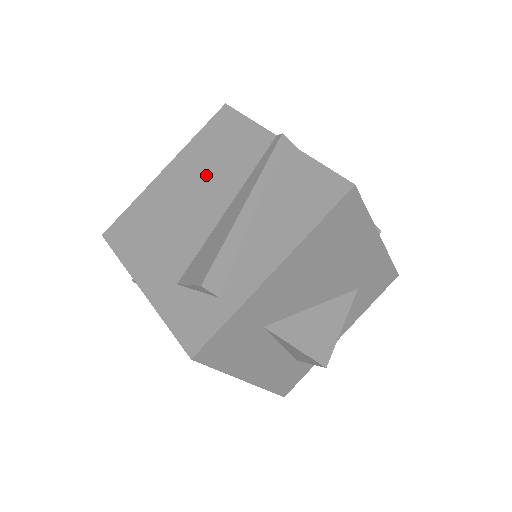
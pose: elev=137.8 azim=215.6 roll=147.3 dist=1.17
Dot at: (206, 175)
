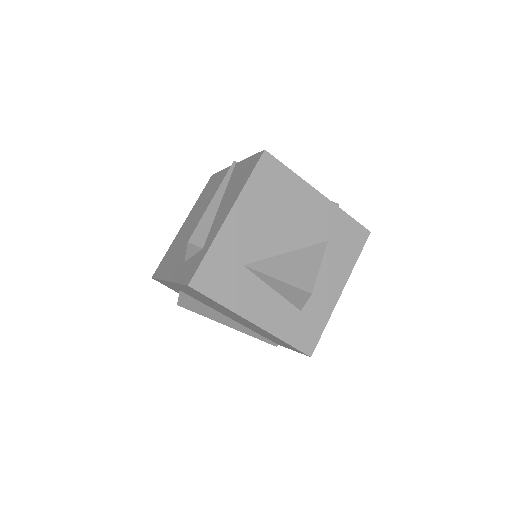
Dot at: (201, 208)
